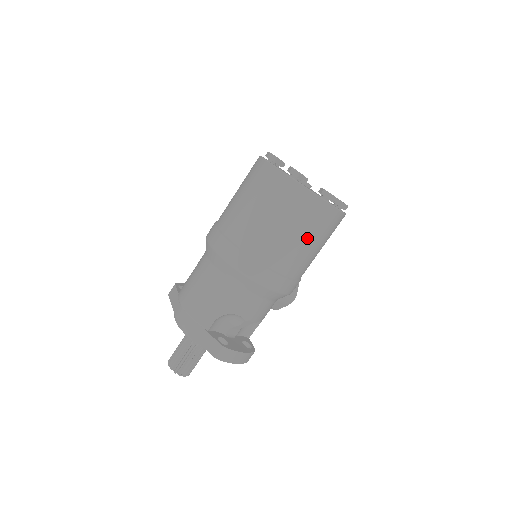
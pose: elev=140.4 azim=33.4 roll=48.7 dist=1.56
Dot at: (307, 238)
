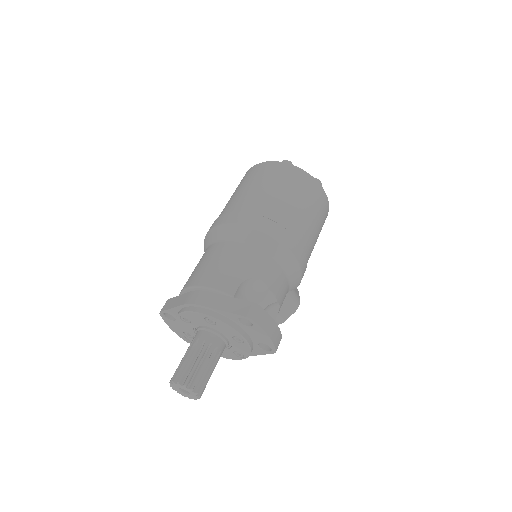
Dot at: (310, 209)
